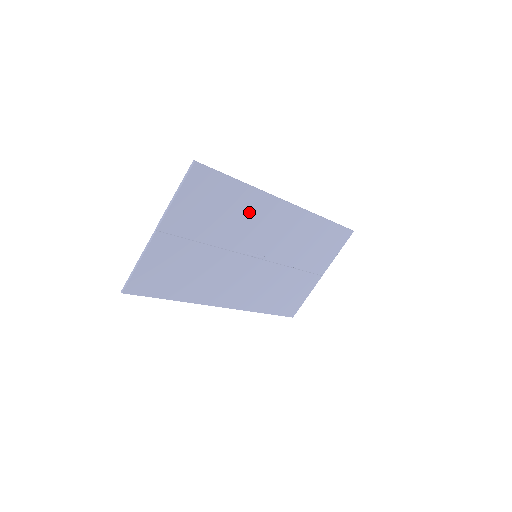
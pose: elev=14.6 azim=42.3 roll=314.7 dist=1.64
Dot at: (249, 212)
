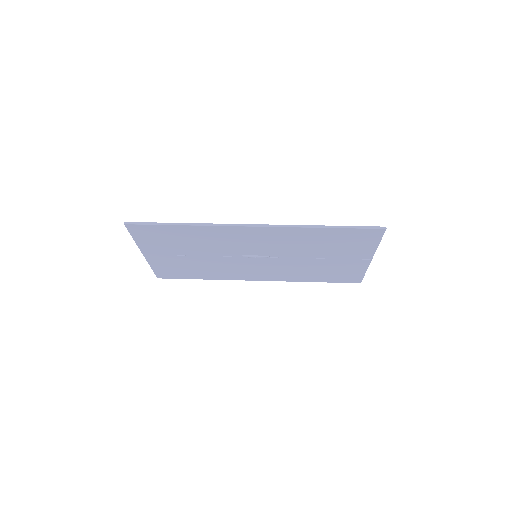
Dot at: (212, 237)
